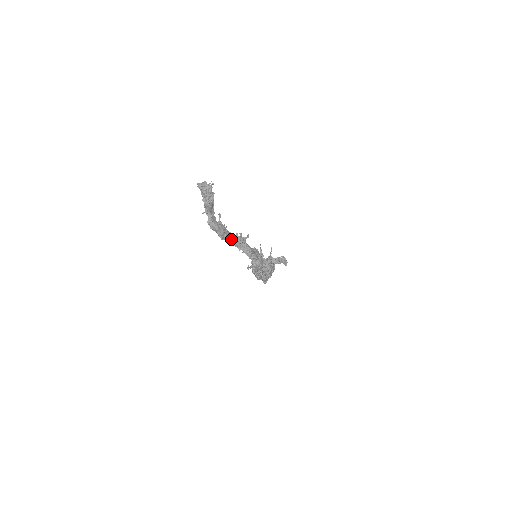
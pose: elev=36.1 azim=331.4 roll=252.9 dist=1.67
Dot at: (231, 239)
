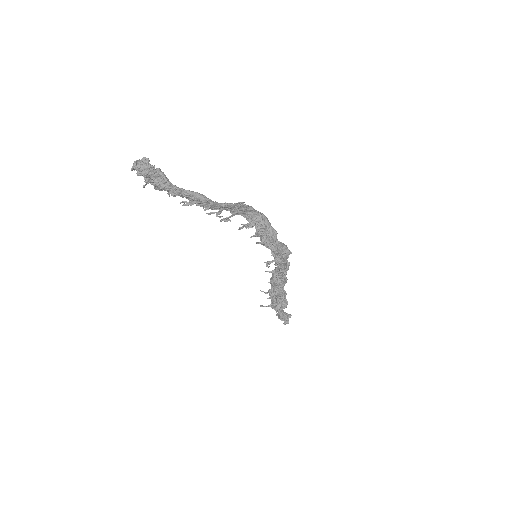
Dot at: (216, 203)
